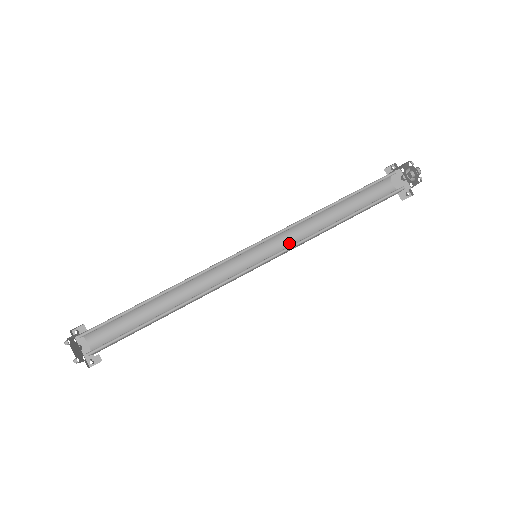
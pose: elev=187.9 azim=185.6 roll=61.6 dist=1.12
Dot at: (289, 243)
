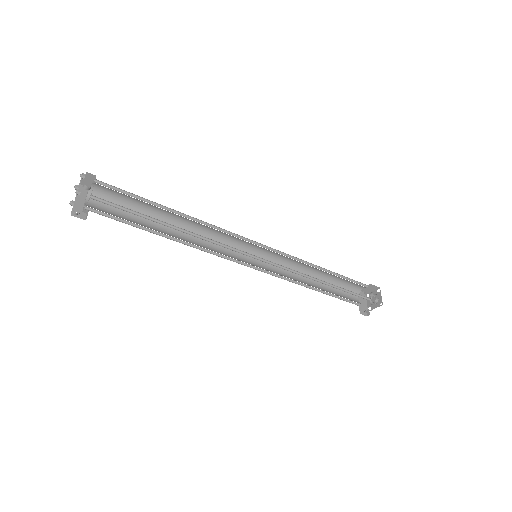
Dot at: (278, 272)
